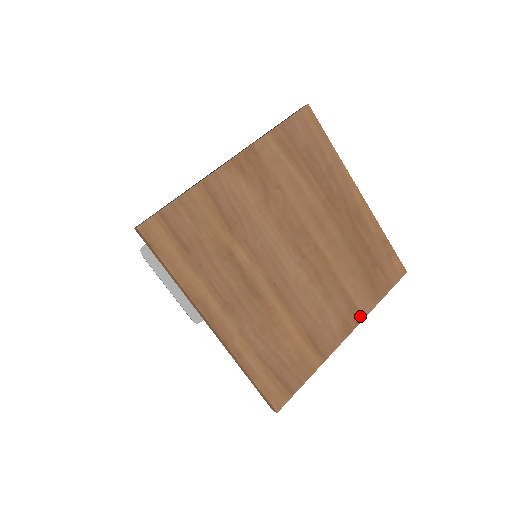
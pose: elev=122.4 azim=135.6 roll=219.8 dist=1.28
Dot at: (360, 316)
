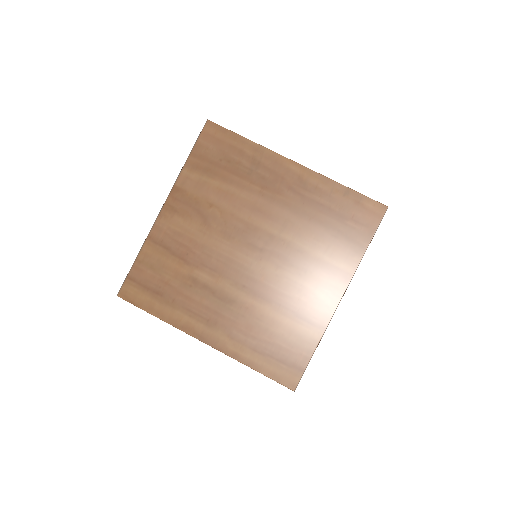
Dot at: (347, 275)
